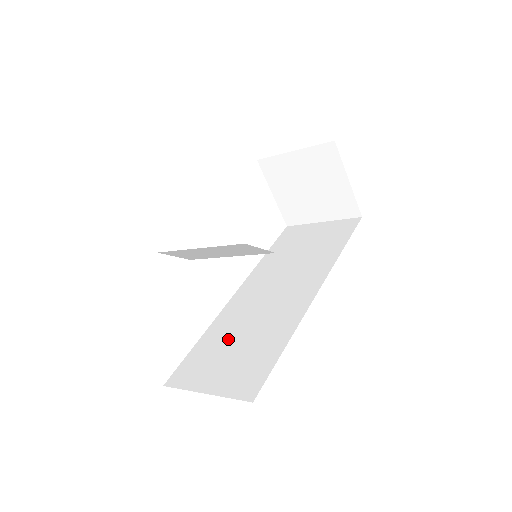
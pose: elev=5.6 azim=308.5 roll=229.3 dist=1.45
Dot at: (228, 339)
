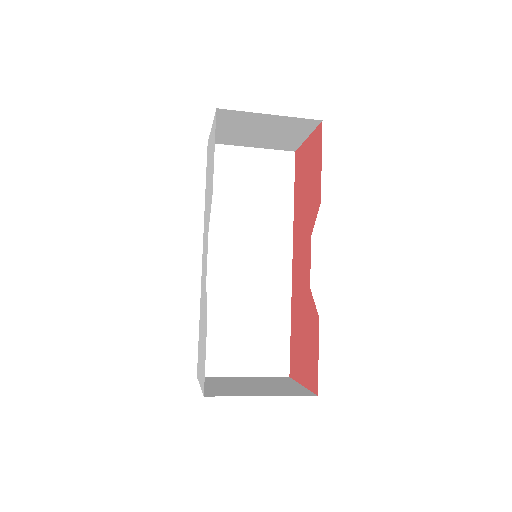
Dot at: (233, 321)
